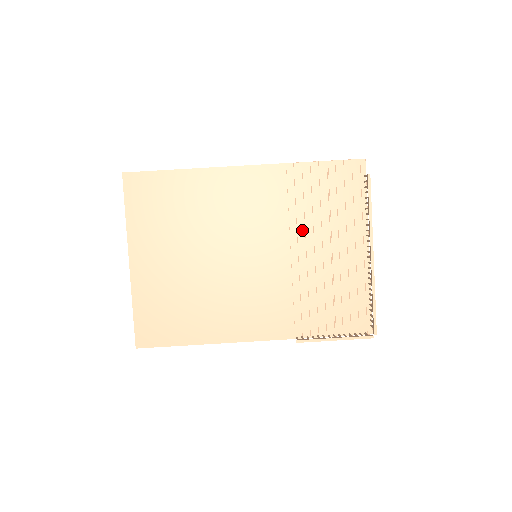
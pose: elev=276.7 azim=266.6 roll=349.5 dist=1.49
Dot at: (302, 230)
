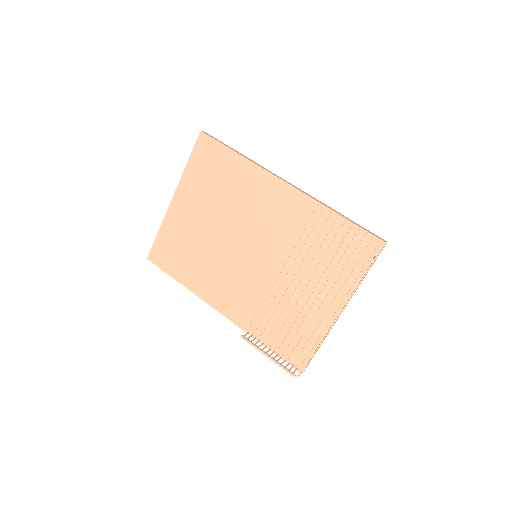
Dot at: (299, 262)
